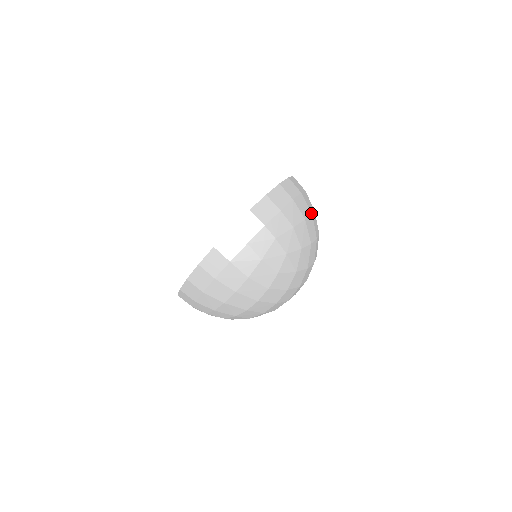
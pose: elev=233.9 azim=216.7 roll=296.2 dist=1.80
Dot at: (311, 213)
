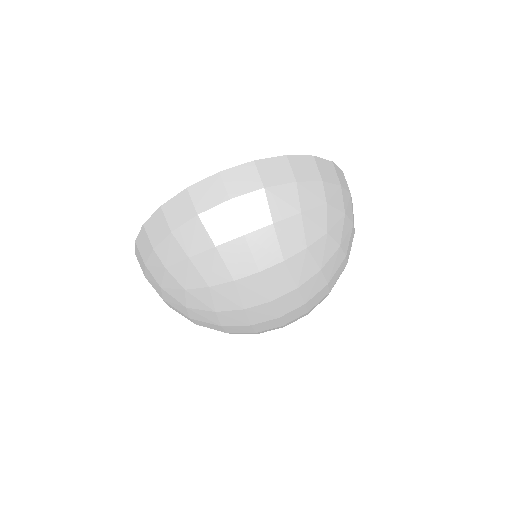
Dot at: (242, 234)
